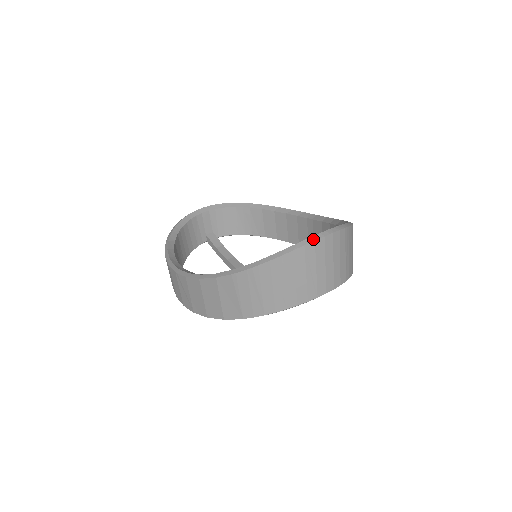
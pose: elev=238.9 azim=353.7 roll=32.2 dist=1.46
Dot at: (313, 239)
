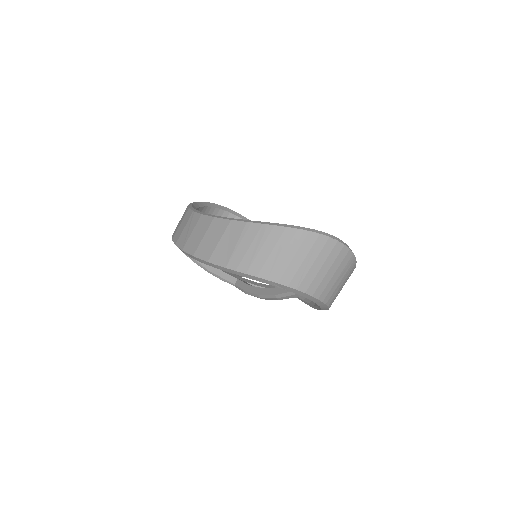
Dot at: (329, 235)
